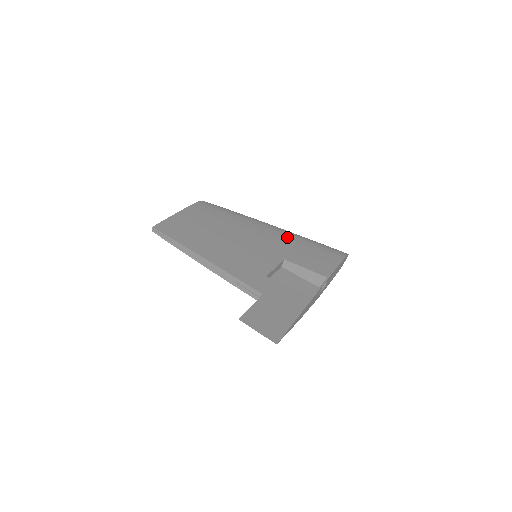
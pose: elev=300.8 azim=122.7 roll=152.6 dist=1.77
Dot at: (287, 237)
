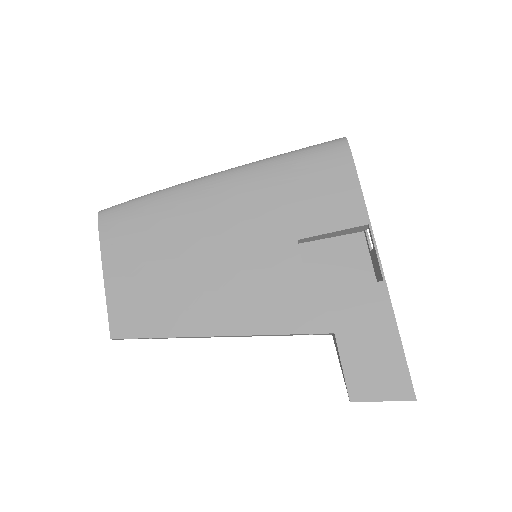
Dot at: (260, 186)
